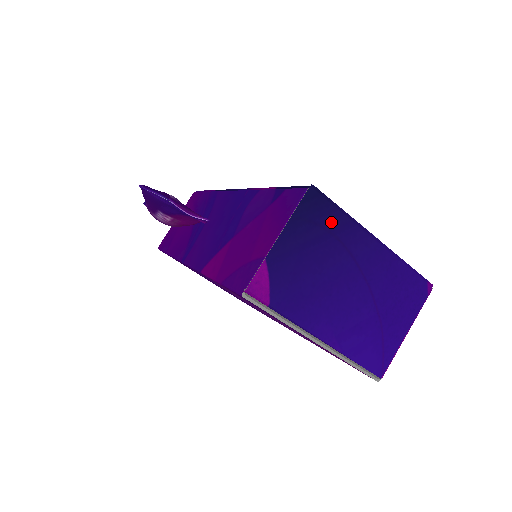
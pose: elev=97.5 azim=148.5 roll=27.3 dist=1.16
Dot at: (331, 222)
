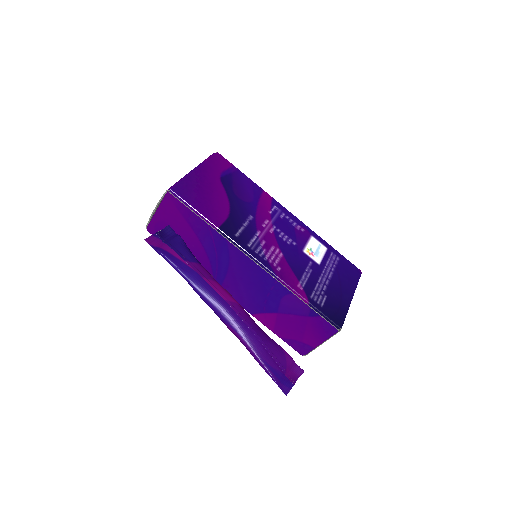
Dot at: occluded
